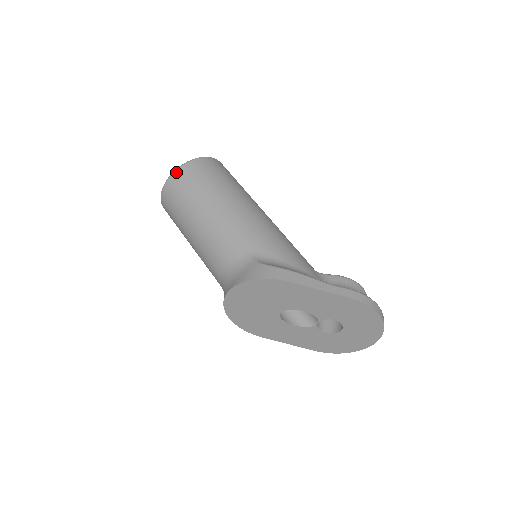
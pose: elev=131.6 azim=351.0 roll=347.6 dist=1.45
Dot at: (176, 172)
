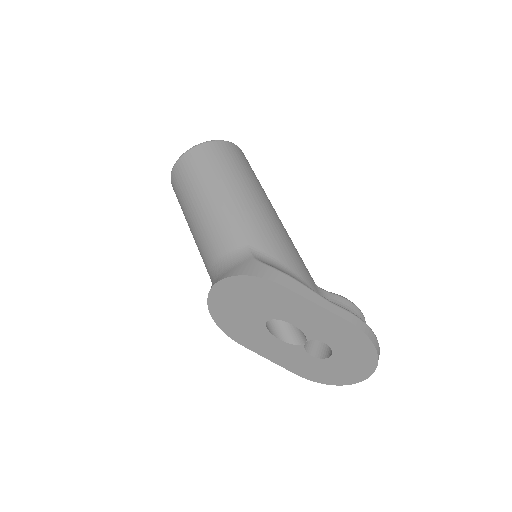
Dot at: (193, 149)
